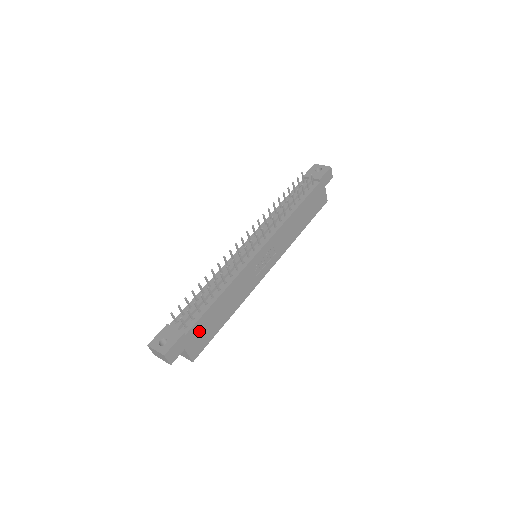
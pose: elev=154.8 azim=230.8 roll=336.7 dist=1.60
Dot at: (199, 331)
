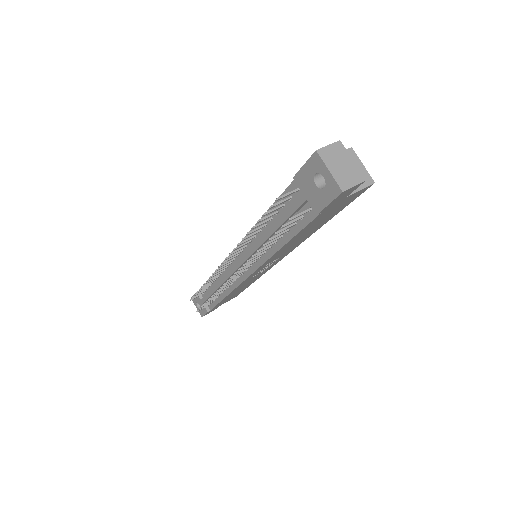
Dot at: (223, 302)
